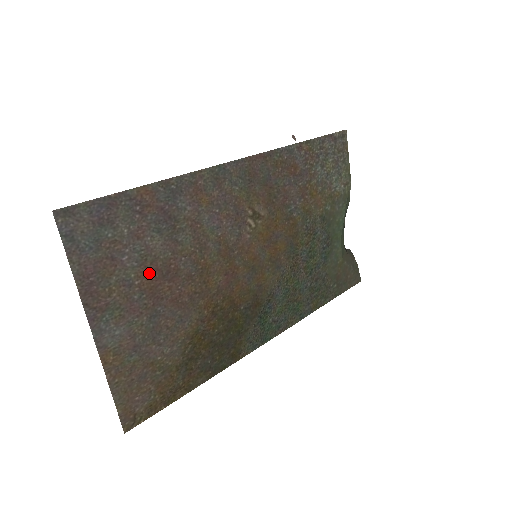
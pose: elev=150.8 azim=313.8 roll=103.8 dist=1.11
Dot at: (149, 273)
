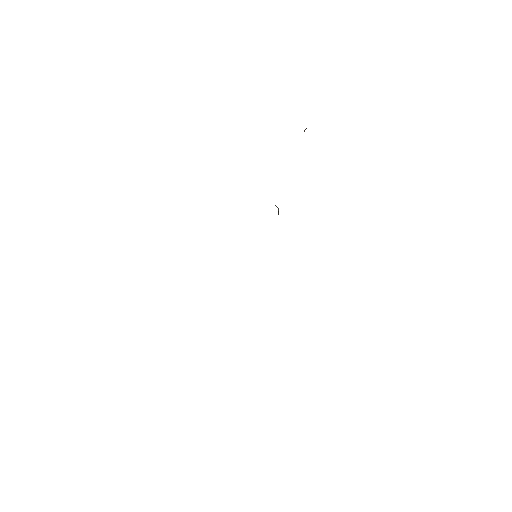
Dot at: occluded
